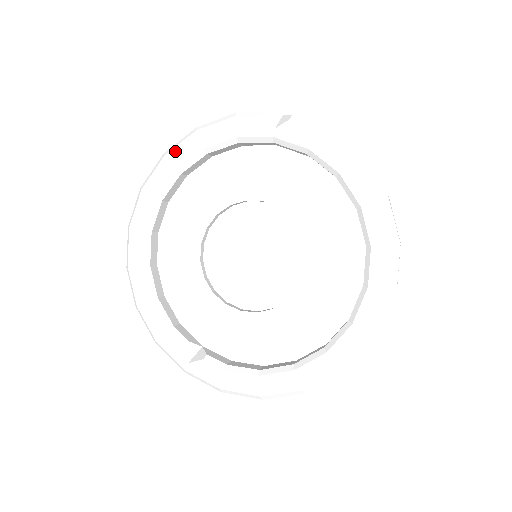
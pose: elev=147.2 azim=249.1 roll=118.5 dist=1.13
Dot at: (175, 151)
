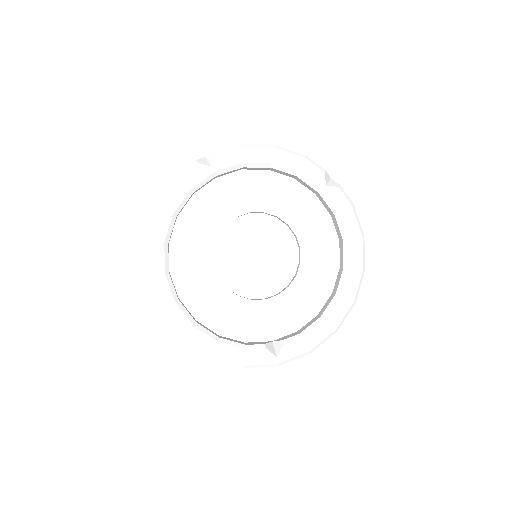
Dot at: (153, 231)
